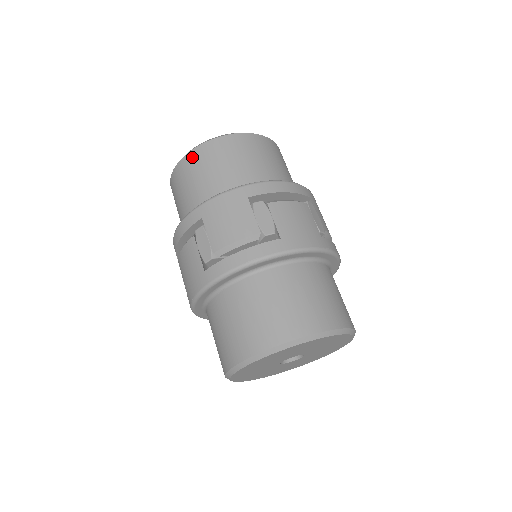
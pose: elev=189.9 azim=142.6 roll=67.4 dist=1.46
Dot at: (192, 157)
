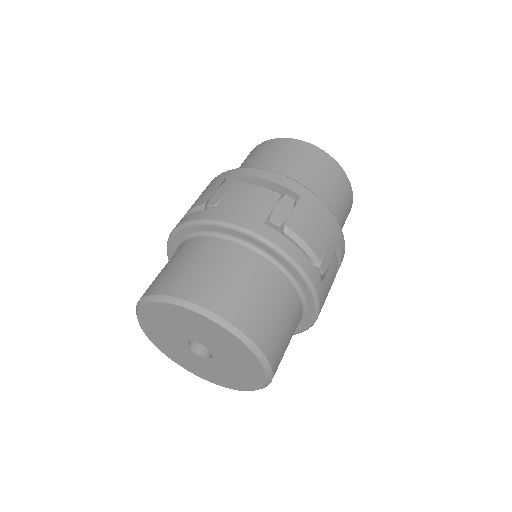
Dot at: (324, 157)
